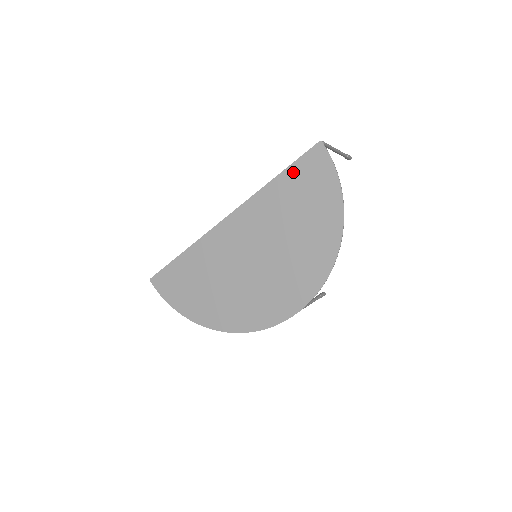
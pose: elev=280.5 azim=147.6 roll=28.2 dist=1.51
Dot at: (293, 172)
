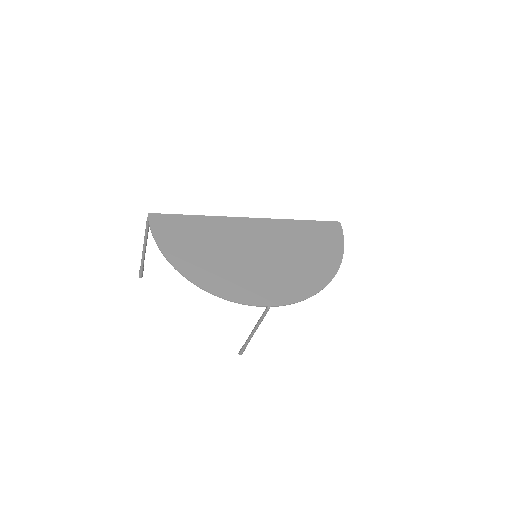
Dot at: (315, 225)
